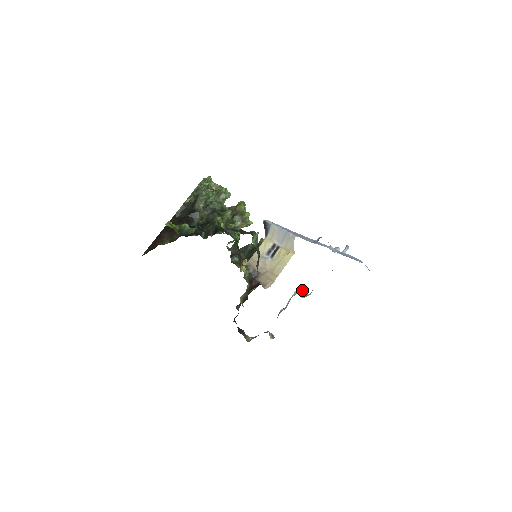
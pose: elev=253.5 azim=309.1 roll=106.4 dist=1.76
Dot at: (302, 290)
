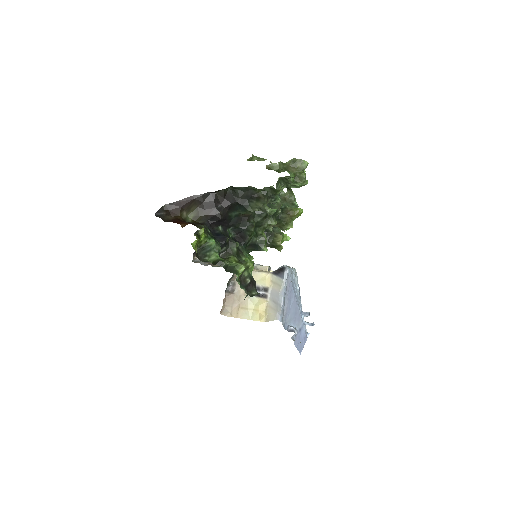
Dot at: (269, 268)
